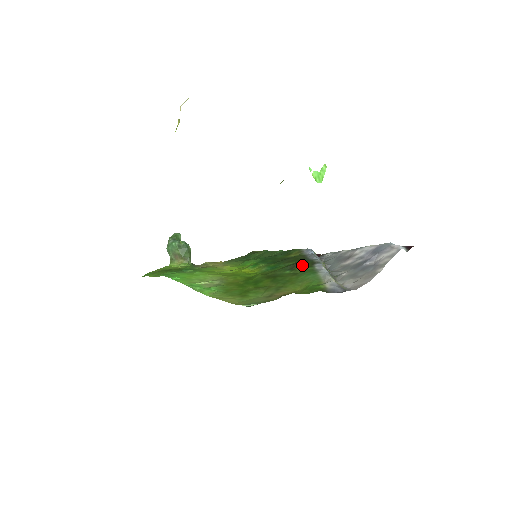
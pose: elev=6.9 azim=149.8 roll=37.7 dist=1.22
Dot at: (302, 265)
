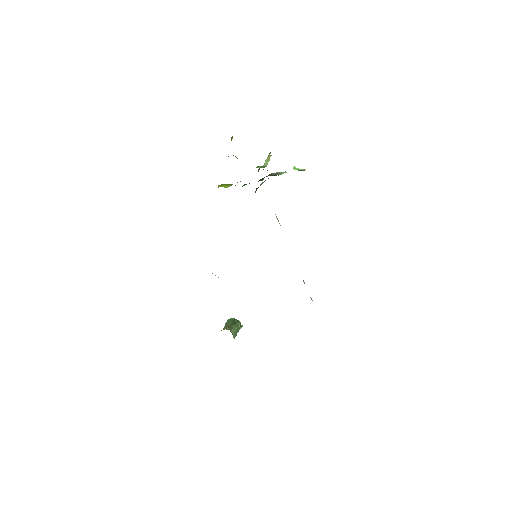
Dot at: occluded
